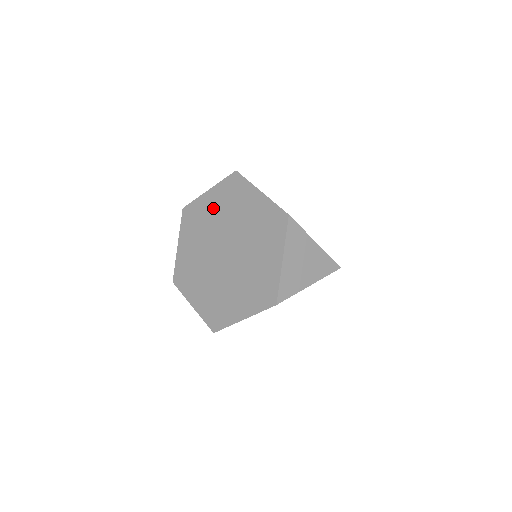
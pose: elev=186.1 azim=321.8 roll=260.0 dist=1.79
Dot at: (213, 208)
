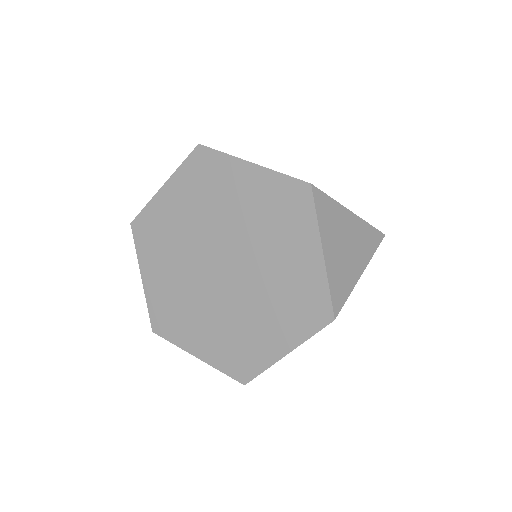
Dot at: (180, 209)
